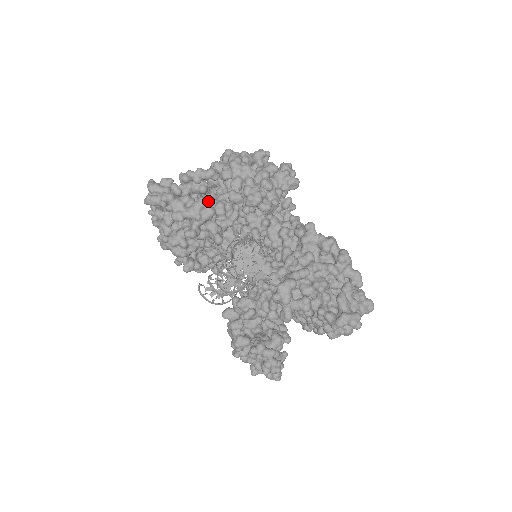
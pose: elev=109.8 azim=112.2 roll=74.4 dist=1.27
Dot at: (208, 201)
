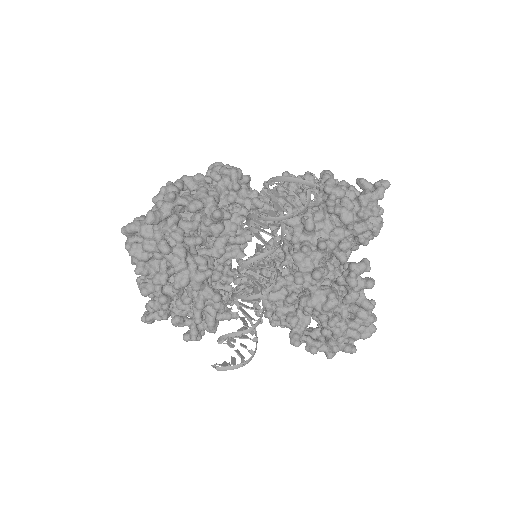
Dot at: occluded
